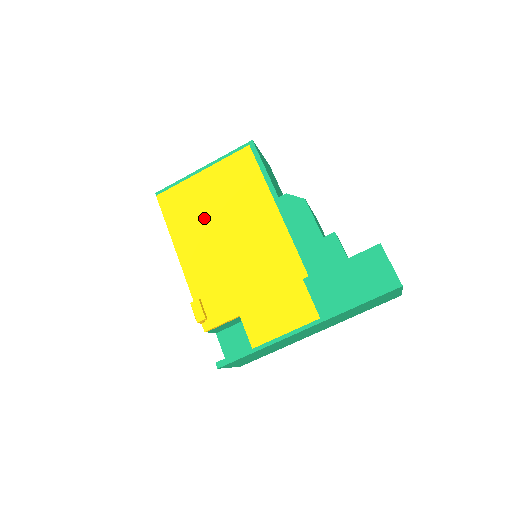
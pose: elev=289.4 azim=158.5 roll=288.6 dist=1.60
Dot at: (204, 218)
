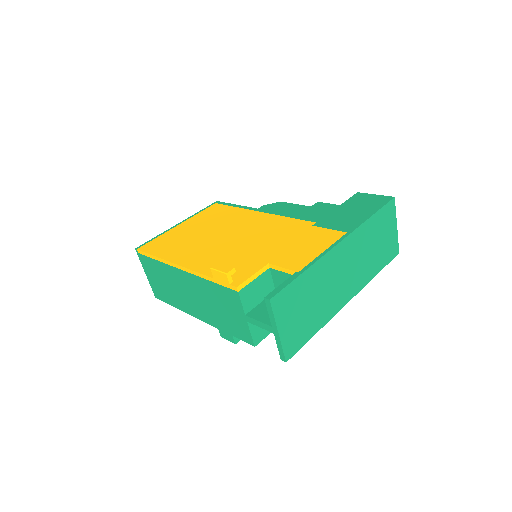
Dot at: (194, 239)
